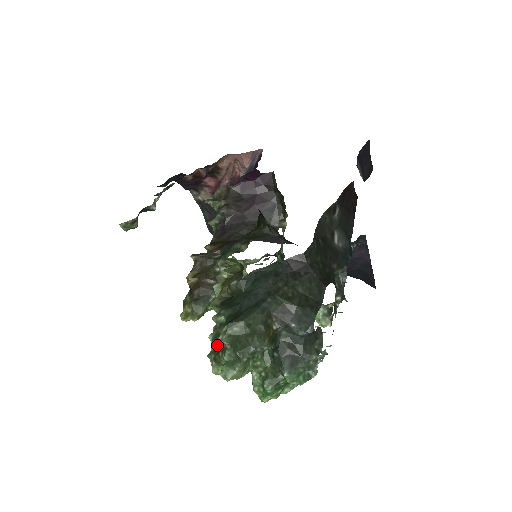
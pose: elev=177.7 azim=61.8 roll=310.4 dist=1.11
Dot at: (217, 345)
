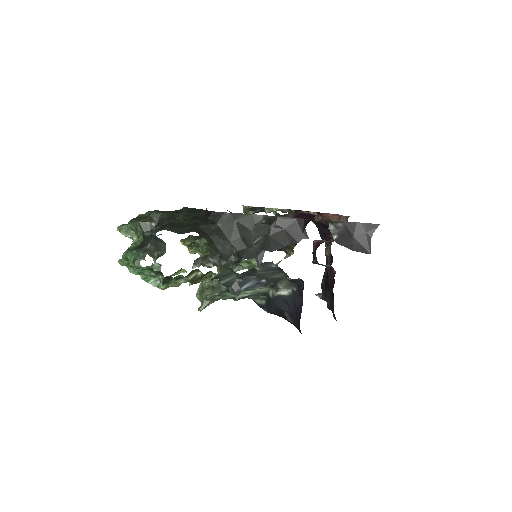
Dot at: occluded
